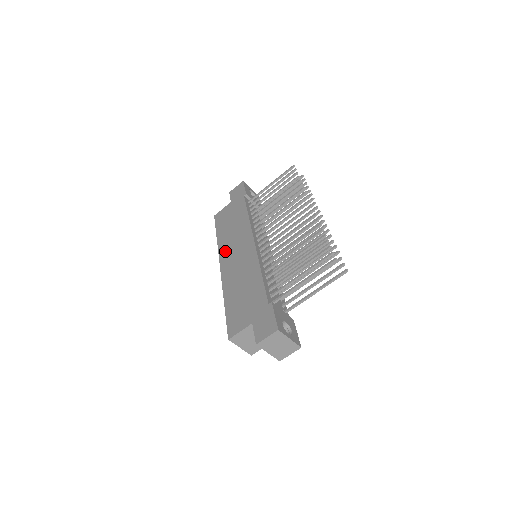
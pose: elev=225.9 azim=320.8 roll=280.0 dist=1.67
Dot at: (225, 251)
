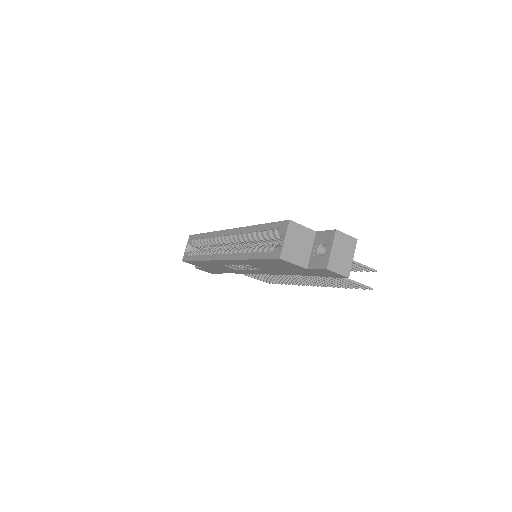
Dot at: occluded
